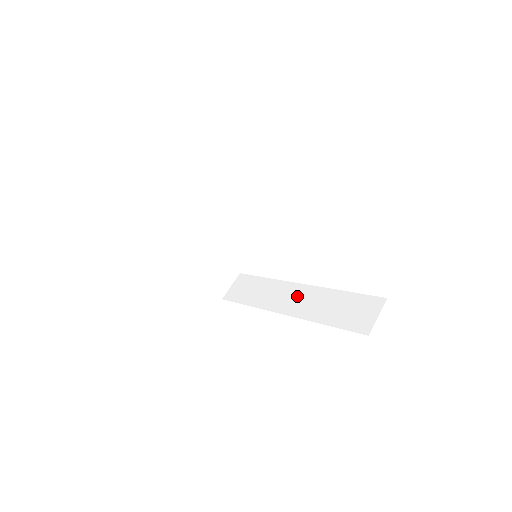
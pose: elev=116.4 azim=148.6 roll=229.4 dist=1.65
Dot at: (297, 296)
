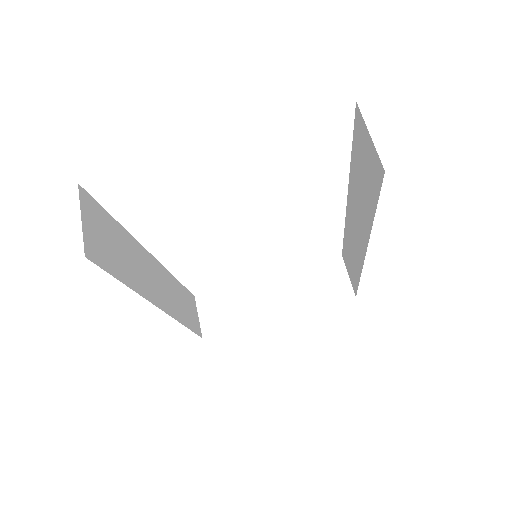
Dot at: (354, 220)
